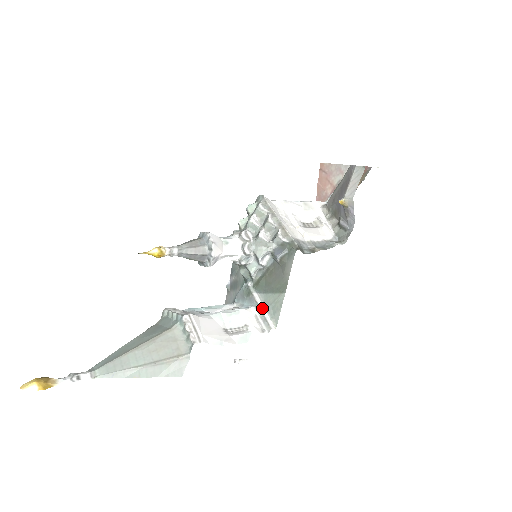
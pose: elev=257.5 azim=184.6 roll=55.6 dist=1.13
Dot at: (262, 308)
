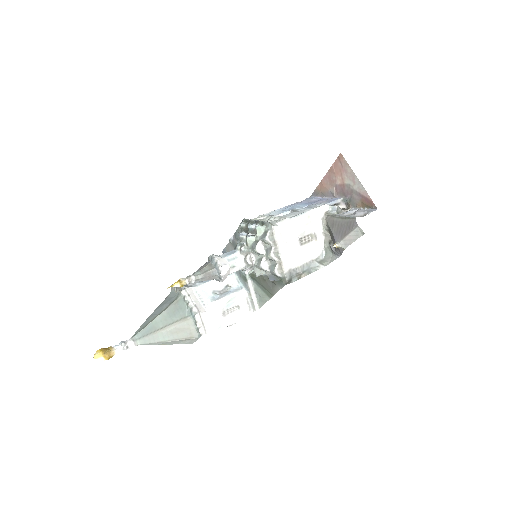
Dot at: (252, 293)
